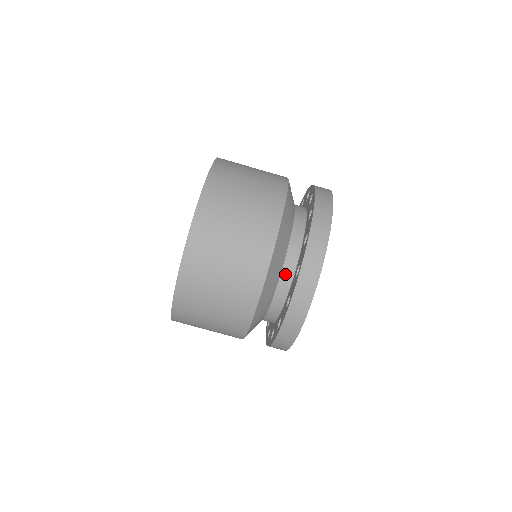
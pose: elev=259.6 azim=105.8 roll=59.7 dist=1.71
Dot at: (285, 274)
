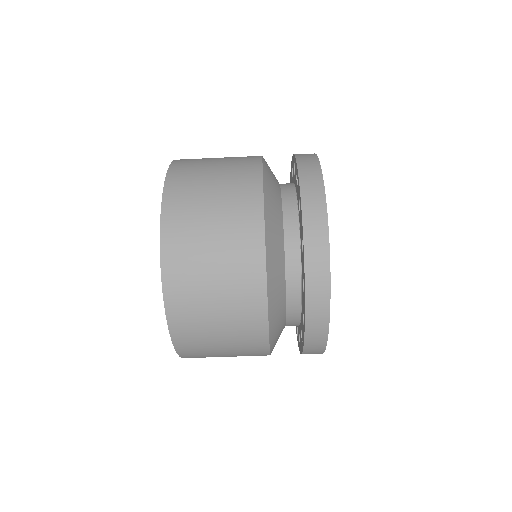
Dot at: (290, 256)
